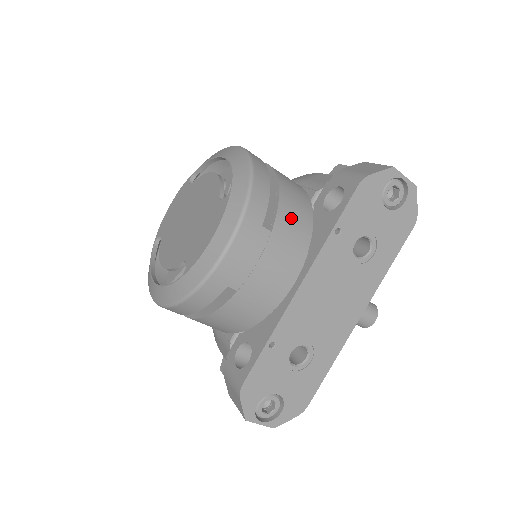
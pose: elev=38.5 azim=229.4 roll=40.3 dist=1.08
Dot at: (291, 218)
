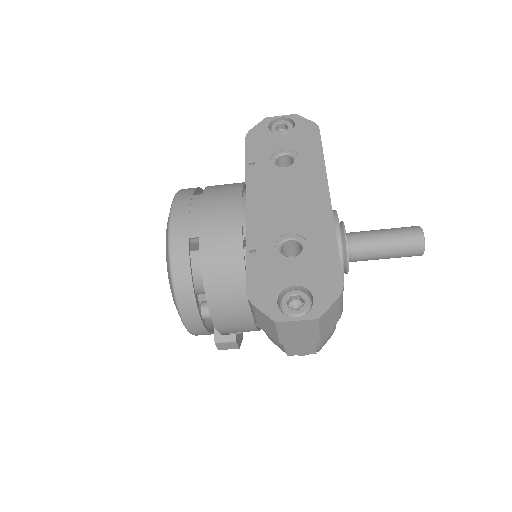
Dot at: (220, 186)
